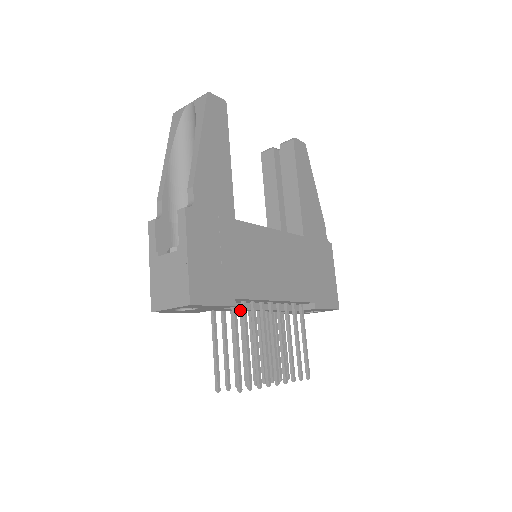
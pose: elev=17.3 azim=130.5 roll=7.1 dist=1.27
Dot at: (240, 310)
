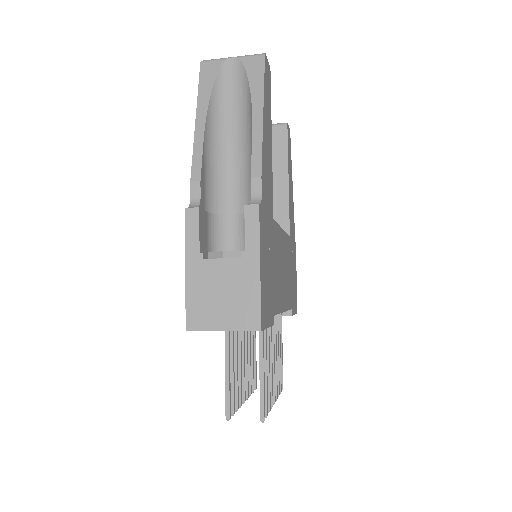
Dot at: occluded
